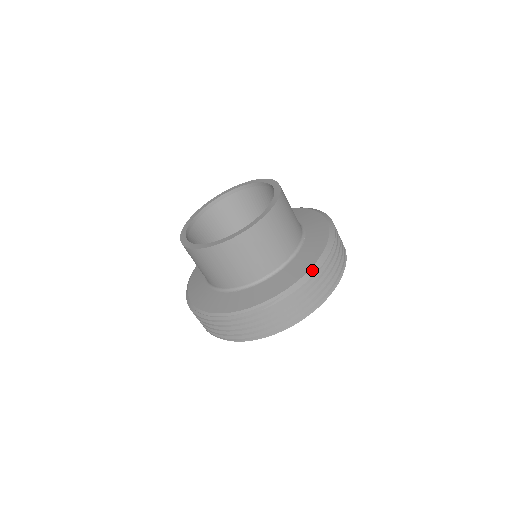
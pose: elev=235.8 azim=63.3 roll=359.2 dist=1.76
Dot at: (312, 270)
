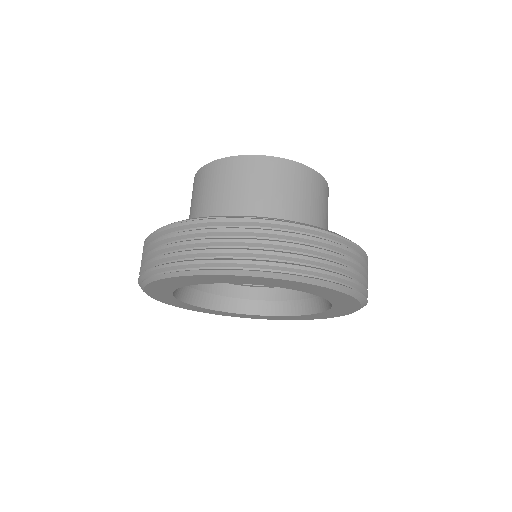
Dot at: occluded
